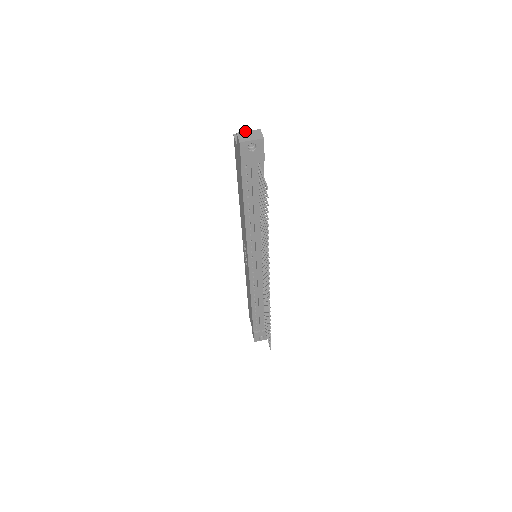
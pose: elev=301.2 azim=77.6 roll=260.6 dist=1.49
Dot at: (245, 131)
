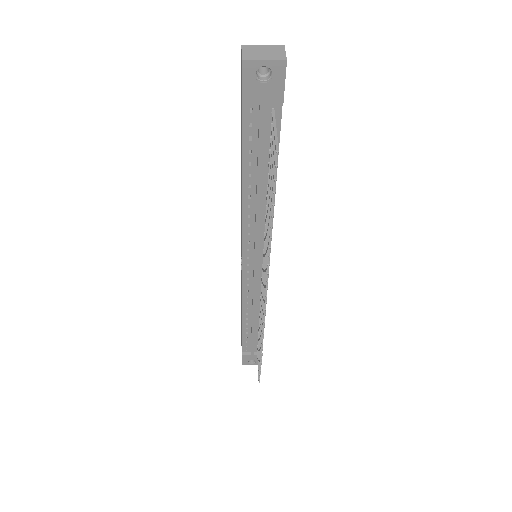
Dot at: occluded
